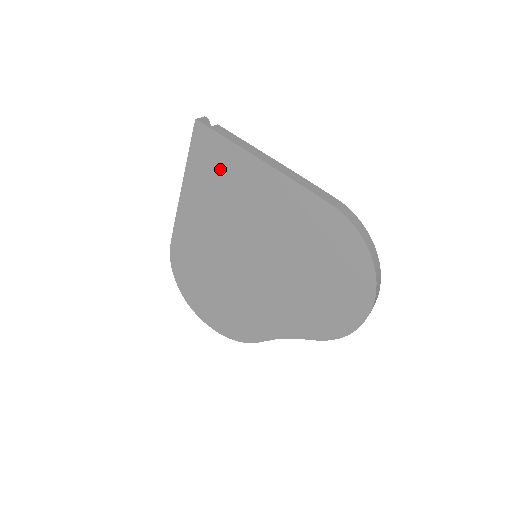
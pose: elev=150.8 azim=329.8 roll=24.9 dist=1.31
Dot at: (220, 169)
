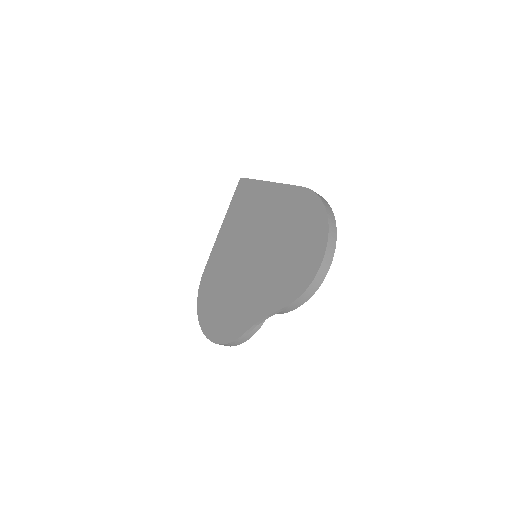
Dot at: (246, 200)
